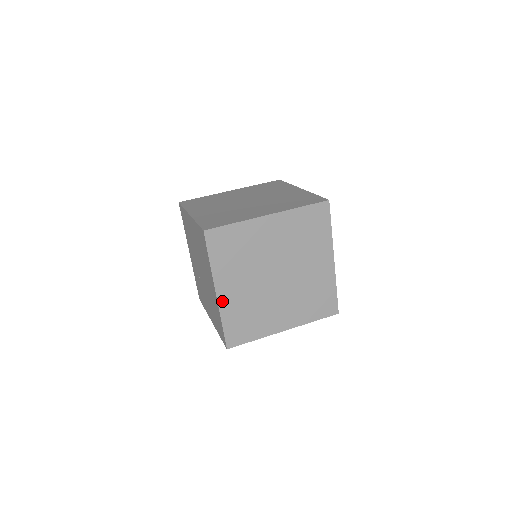
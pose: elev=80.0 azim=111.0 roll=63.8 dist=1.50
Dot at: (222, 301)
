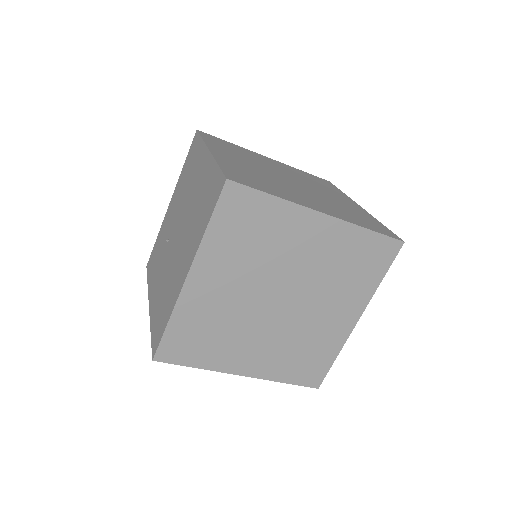
Dot at: (188, 293)
